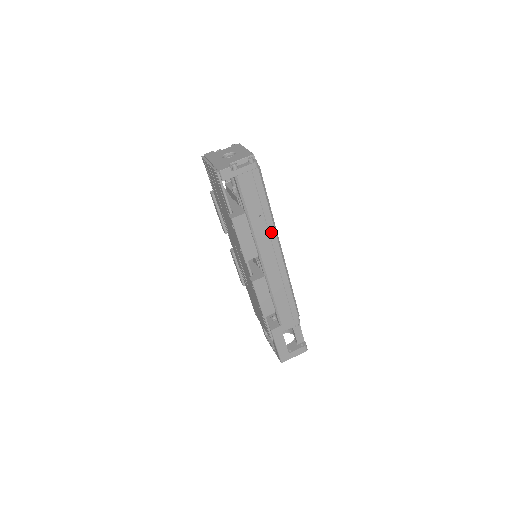
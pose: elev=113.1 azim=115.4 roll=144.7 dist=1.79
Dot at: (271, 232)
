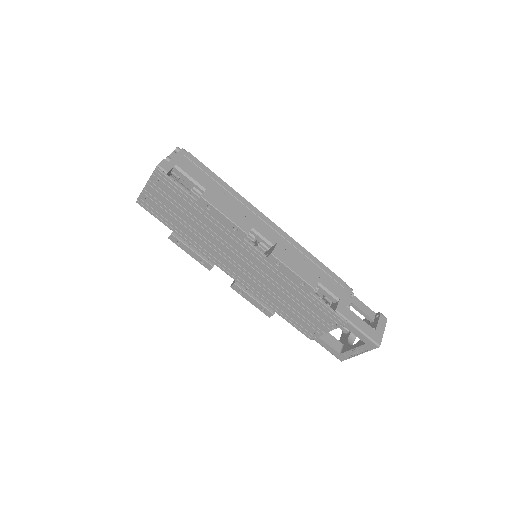
Dot at: (247, 205)
